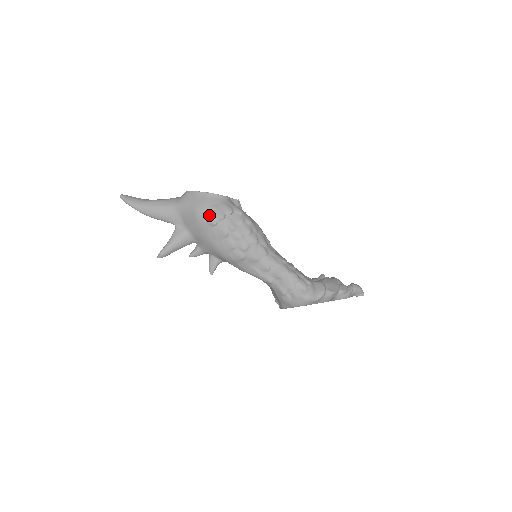
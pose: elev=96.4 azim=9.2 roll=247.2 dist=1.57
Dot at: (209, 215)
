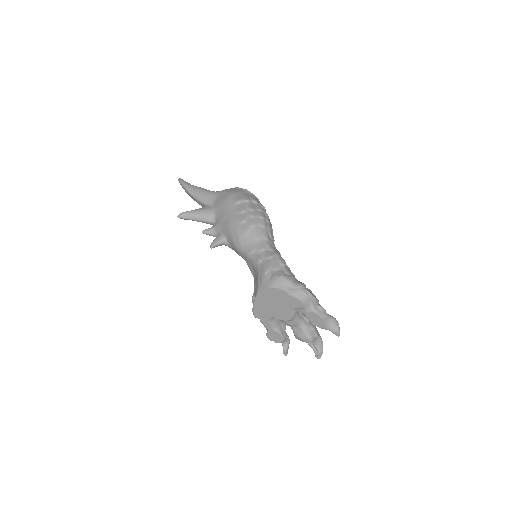
Dot at: (238, 196)
